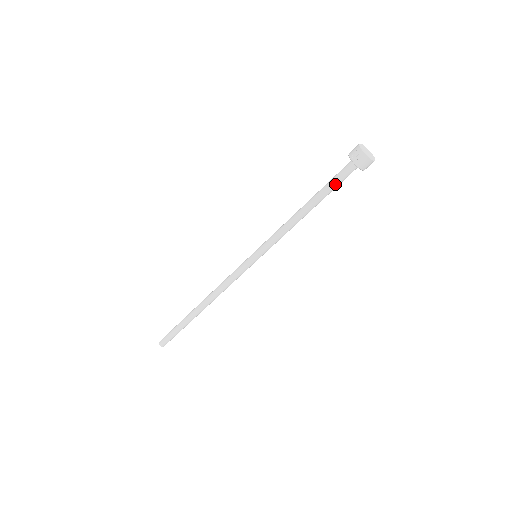
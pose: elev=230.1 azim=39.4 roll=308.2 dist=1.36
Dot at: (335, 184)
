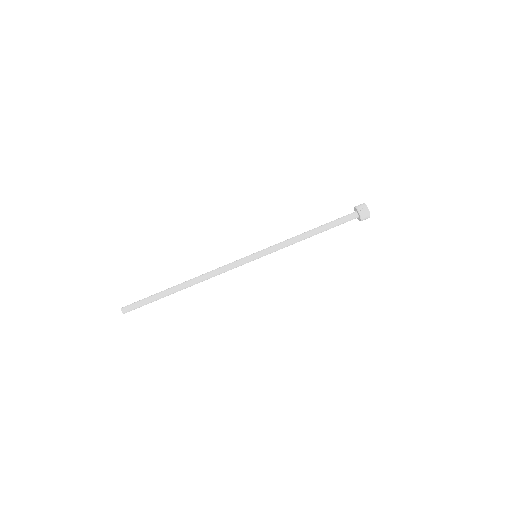
Dot at: (339, 223)
